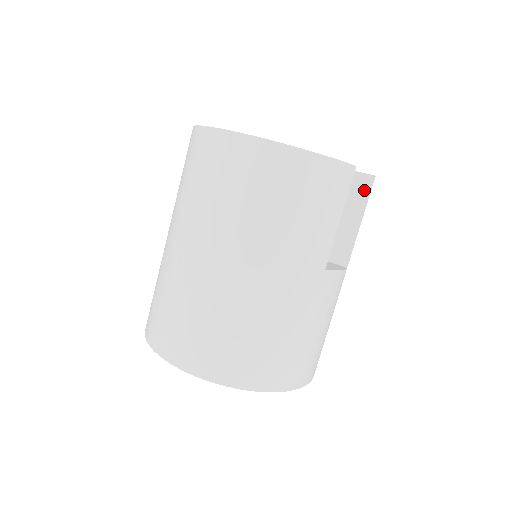
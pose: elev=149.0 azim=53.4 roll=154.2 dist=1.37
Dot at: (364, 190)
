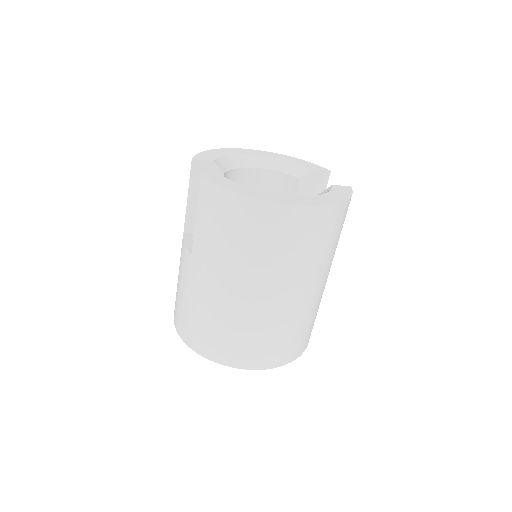
Dot at: (323, 182)
